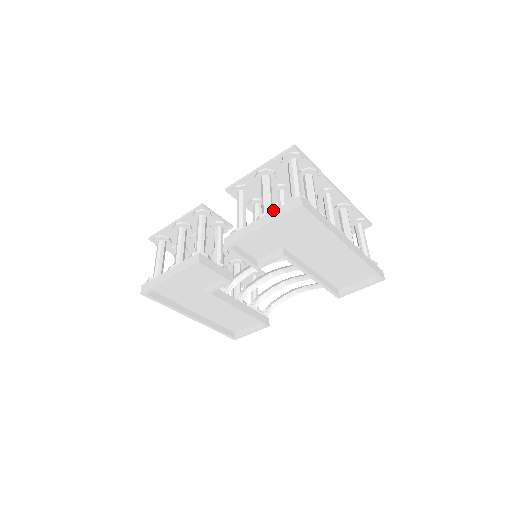
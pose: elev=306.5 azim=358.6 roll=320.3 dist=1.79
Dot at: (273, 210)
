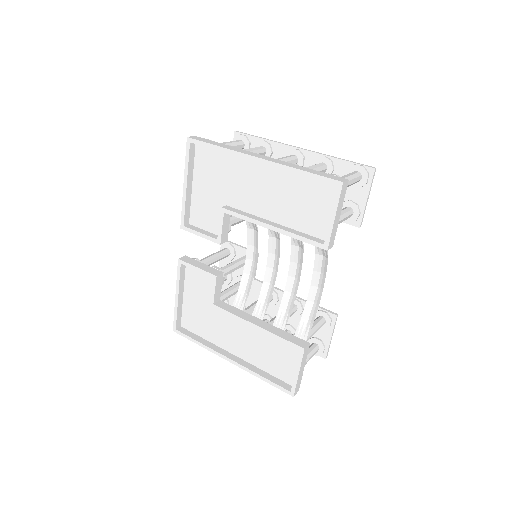
Dot at: occluded
